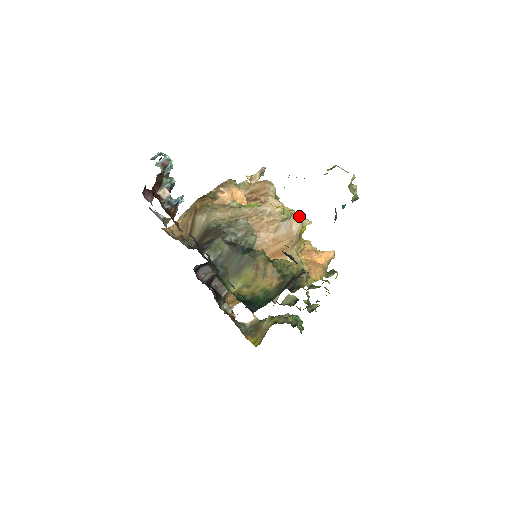
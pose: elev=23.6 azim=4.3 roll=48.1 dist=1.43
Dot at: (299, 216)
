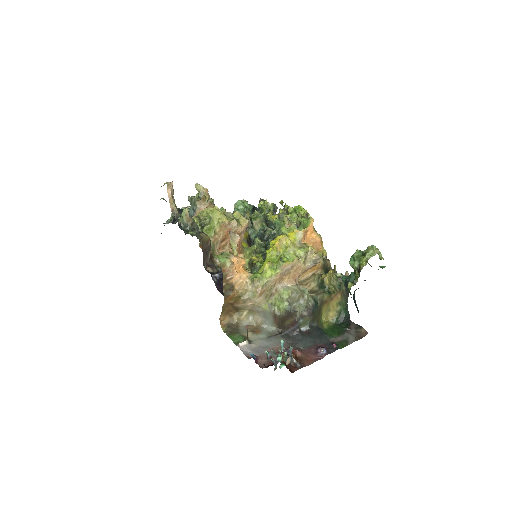
Dot at: (311, 252)
